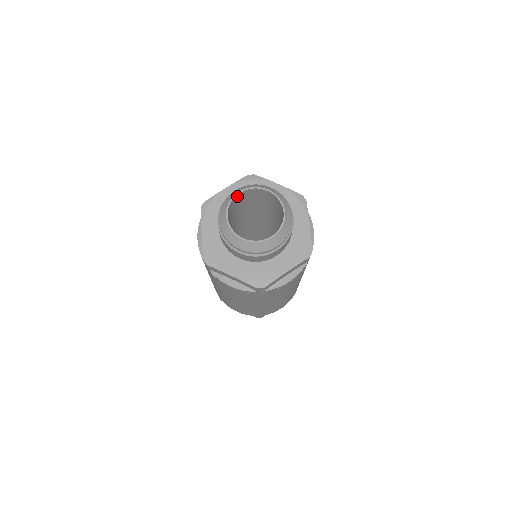
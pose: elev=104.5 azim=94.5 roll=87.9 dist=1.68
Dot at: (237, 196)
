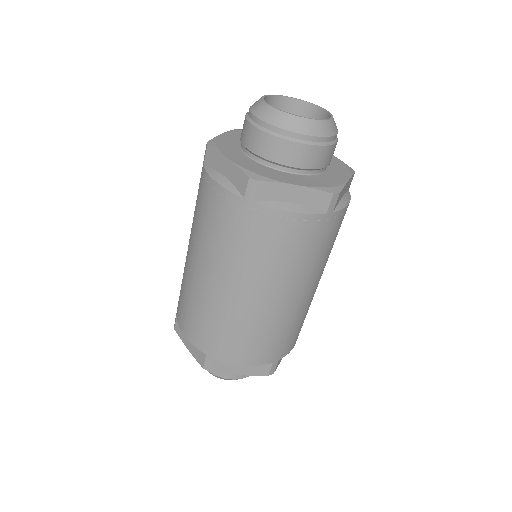
Dot at: (286, 101)
